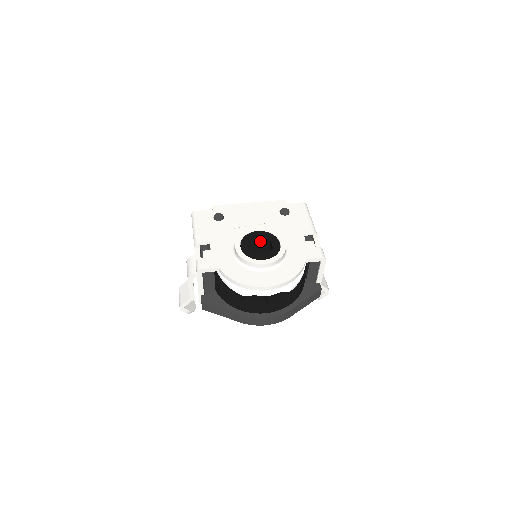
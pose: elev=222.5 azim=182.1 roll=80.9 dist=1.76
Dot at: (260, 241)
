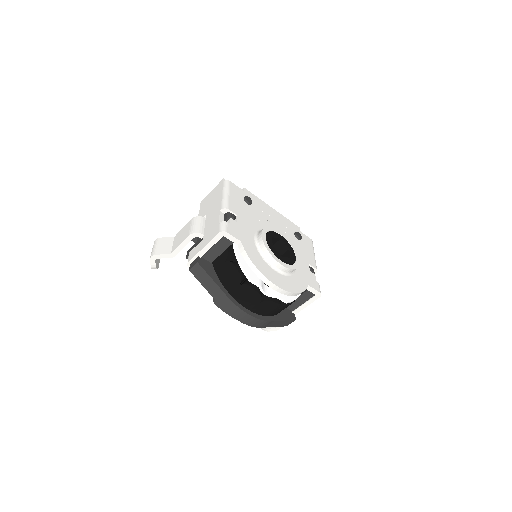
Dot at: (277, 245)
